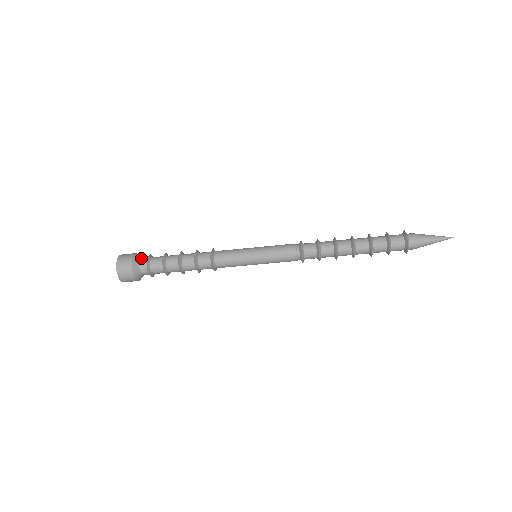
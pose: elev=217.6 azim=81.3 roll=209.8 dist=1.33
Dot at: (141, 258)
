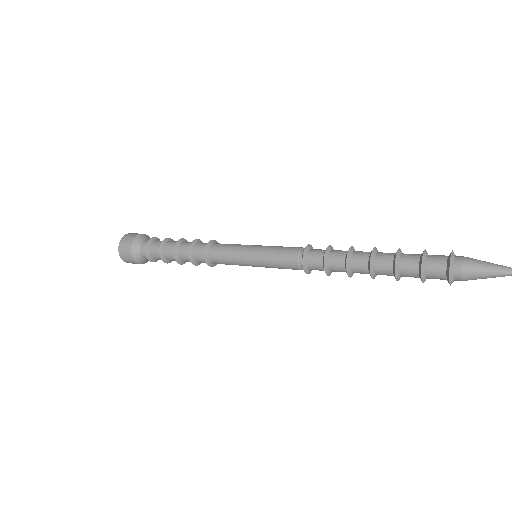
Dot at: (144, 240)
